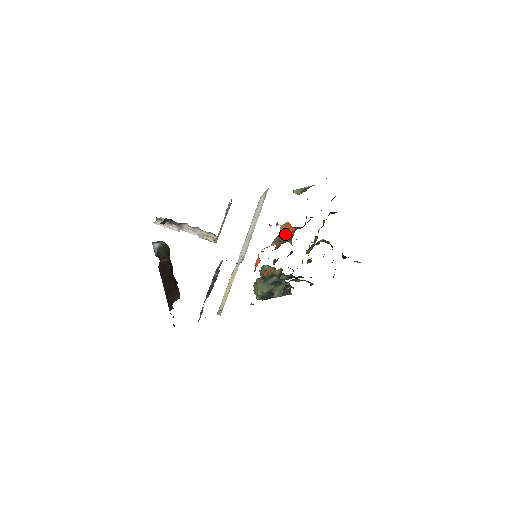
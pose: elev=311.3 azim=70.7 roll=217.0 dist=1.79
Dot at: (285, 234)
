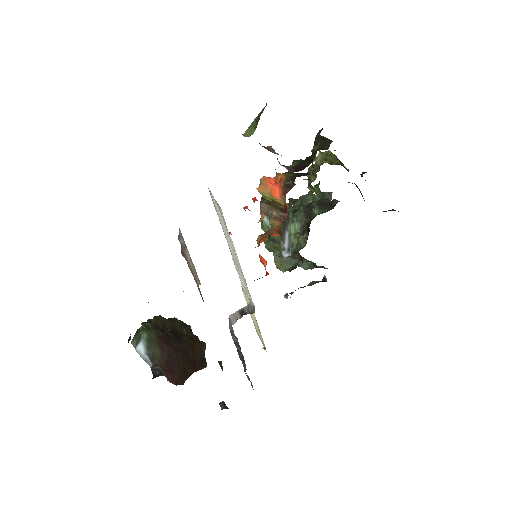
Dot at: (272, 203)
